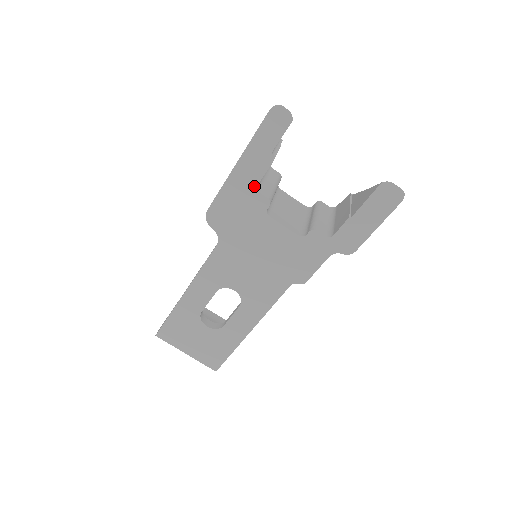
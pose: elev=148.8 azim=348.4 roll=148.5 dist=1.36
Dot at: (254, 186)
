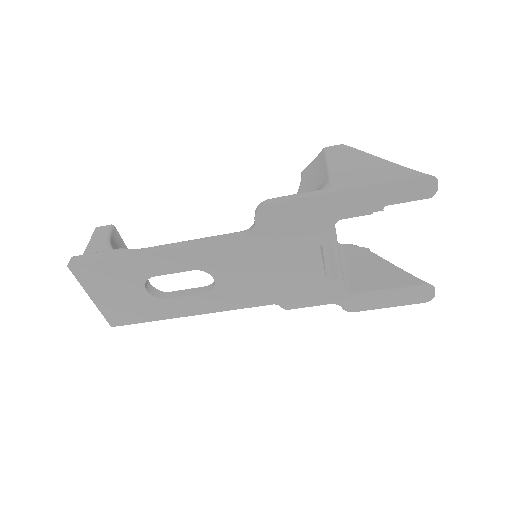
Dot at: (337, 218)
